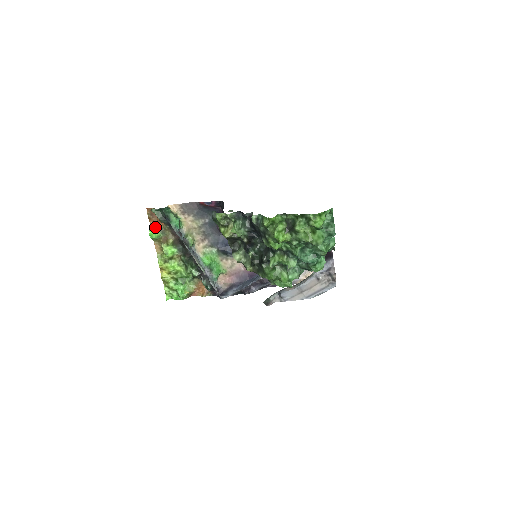
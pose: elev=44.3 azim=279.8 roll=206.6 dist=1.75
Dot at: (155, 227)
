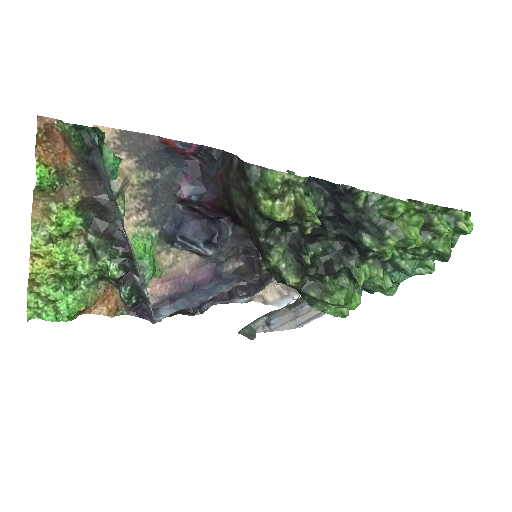
Dot at: (47, 163)
